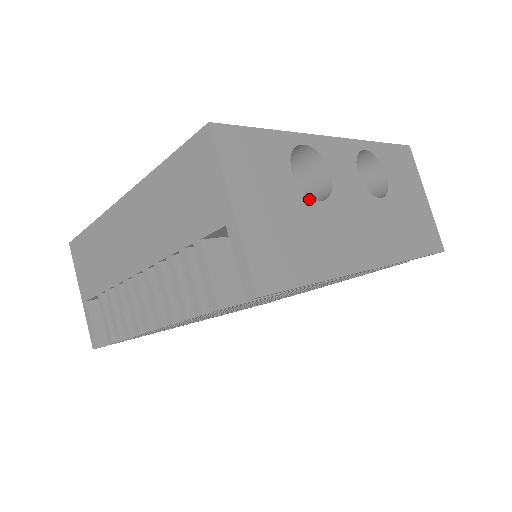
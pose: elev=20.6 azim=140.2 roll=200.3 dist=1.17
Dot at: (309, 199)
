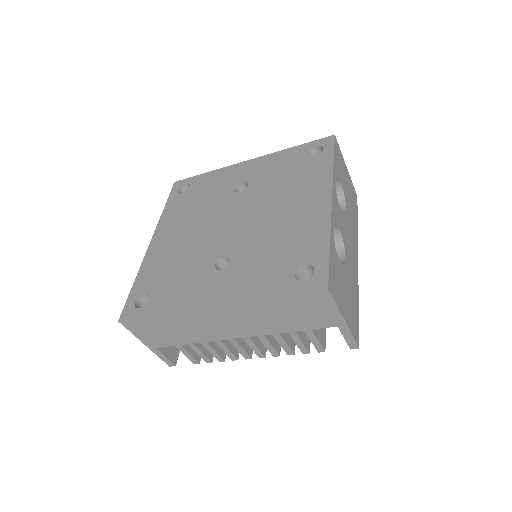
Dot at: (345, 264)
